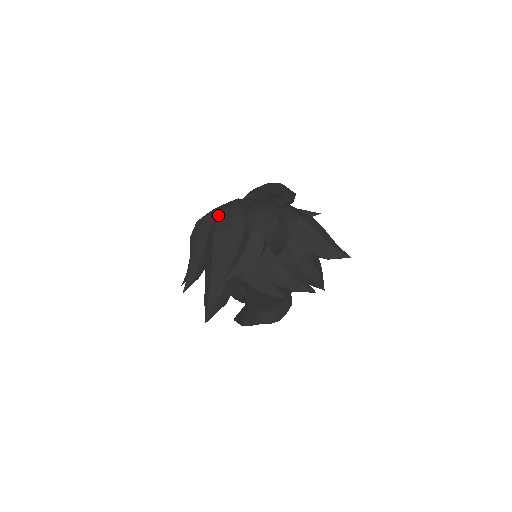
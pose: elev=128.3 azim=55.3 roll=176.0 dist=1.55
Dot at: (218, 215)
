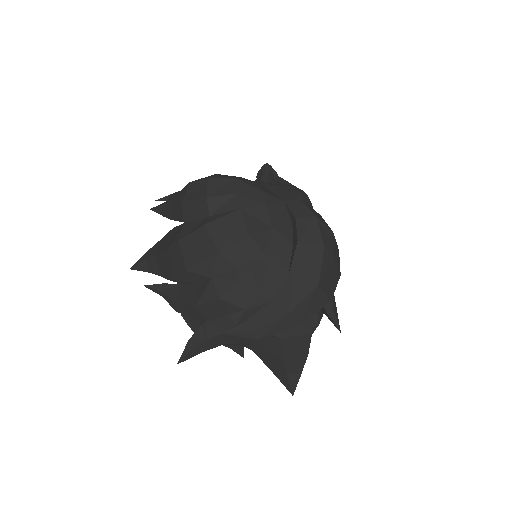
Dot at: (200, 232)
